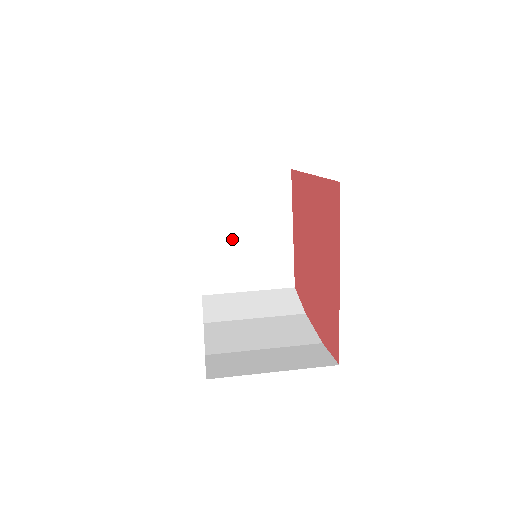
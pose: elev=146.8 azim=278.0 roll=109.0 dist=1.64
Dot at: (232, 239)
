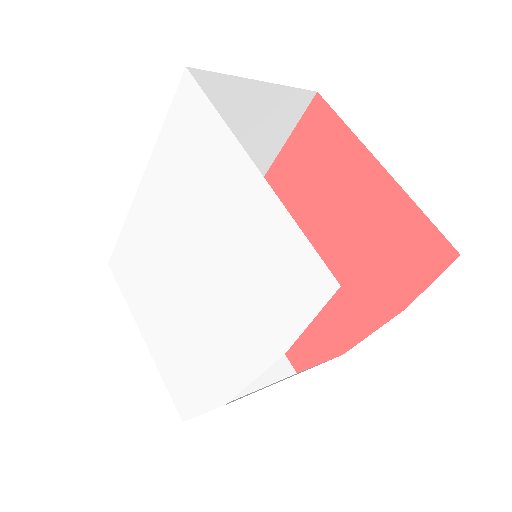
Dot at: occluded
